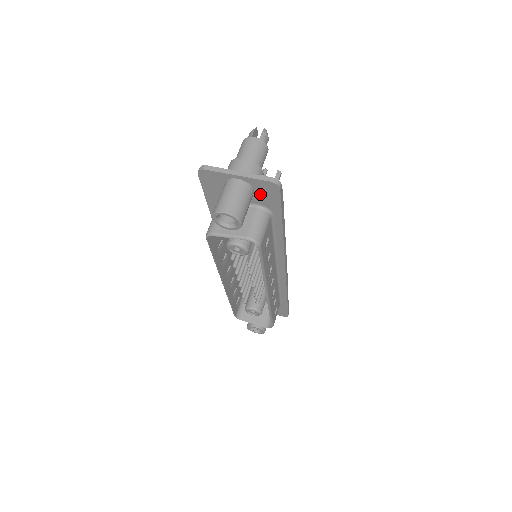
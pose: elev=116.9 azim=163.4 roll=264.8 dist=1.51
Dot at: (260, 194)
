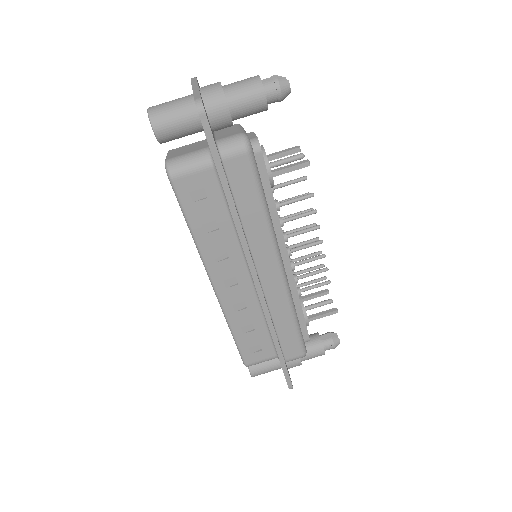
Dot at: occluded
